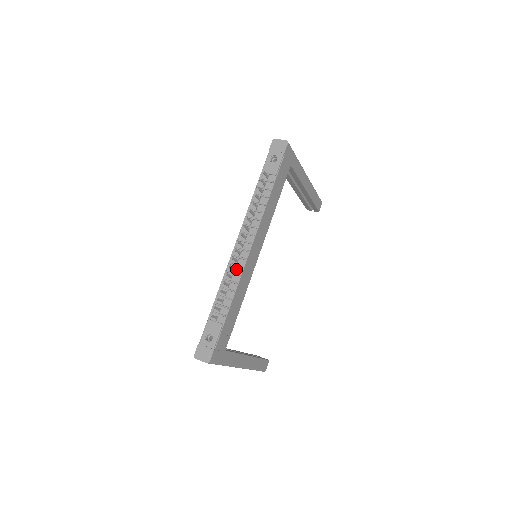
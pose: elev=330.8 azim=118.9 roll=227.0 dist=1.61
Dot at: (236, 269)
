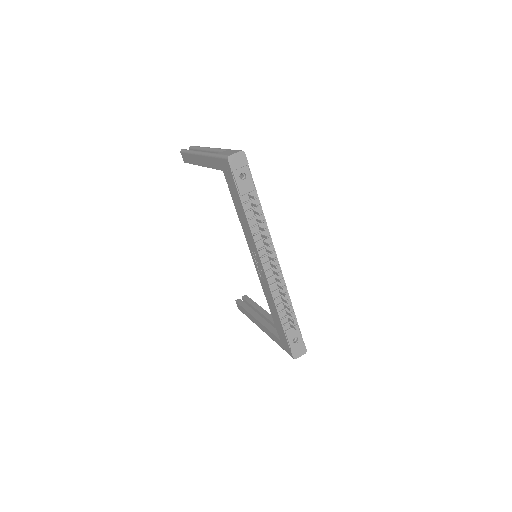
Dot at: (279, 284)
